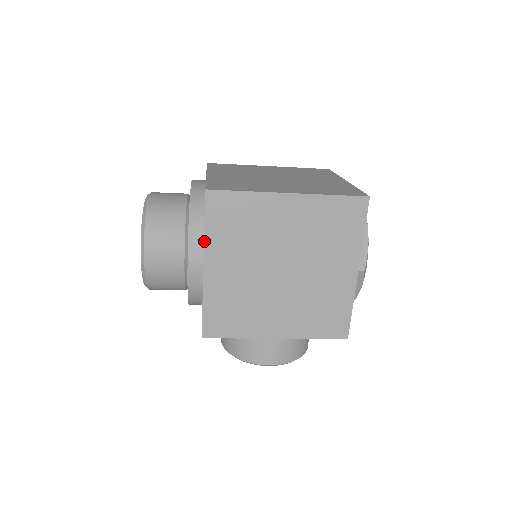
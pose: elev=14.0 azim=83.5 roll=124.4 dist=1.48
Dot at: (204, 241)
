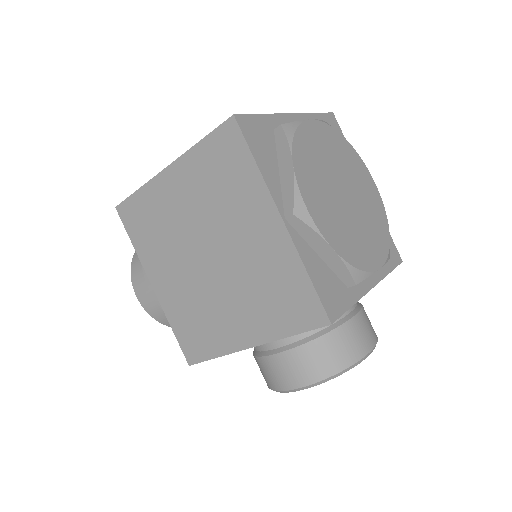
Dot at: (139, 258)
